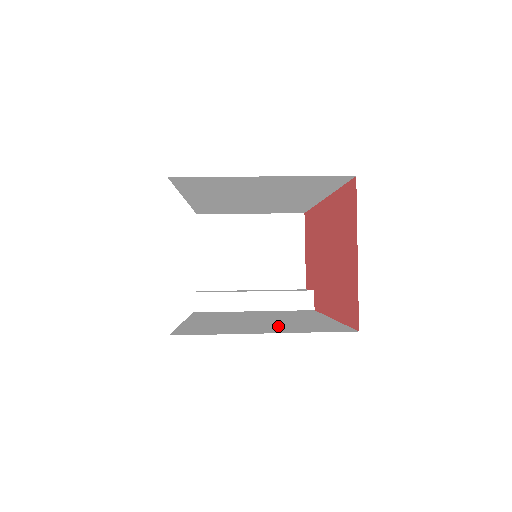
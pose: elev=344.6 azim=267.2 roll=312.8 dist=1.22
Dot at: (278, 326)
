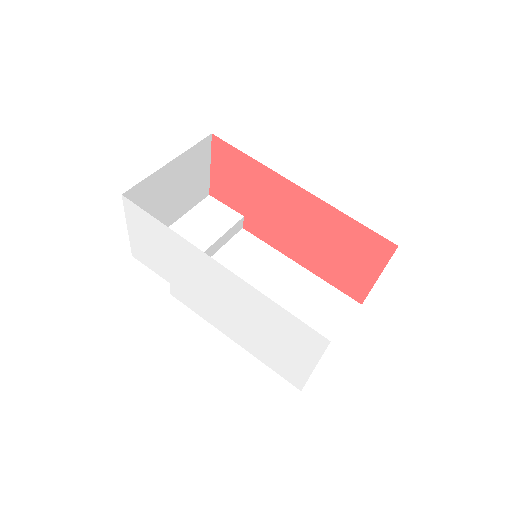
Dot at: (311, 317)
